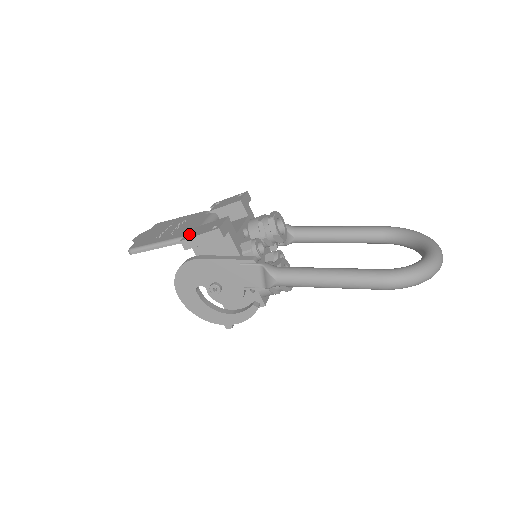
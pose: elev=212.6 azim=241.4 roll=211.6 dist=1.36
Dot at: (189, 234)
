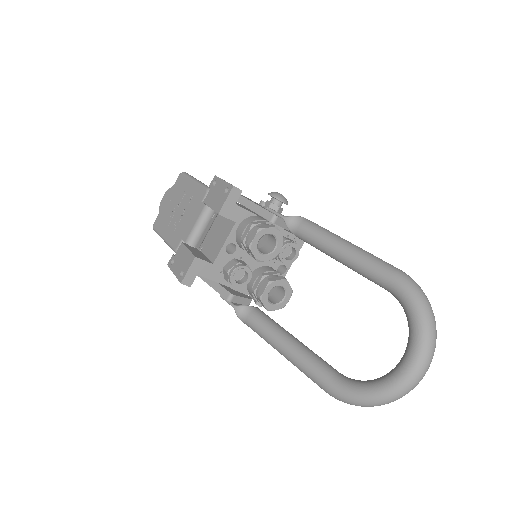
Dot at: (174, 257)
